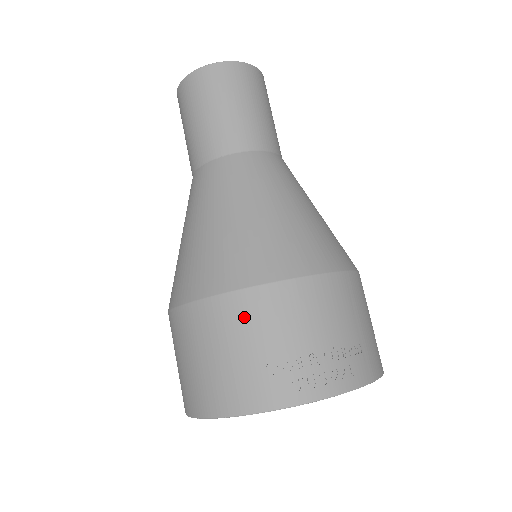
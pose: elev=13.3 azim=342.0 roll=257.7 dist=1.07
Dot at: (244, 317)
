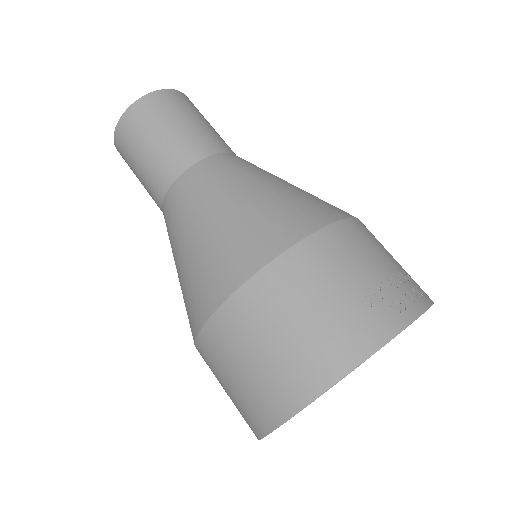
Dot at: (316, 265)
